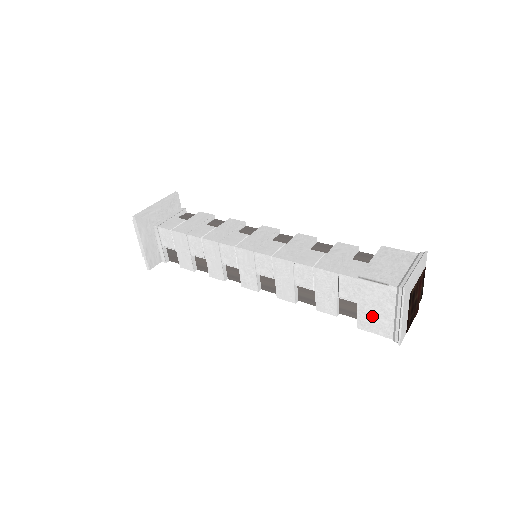
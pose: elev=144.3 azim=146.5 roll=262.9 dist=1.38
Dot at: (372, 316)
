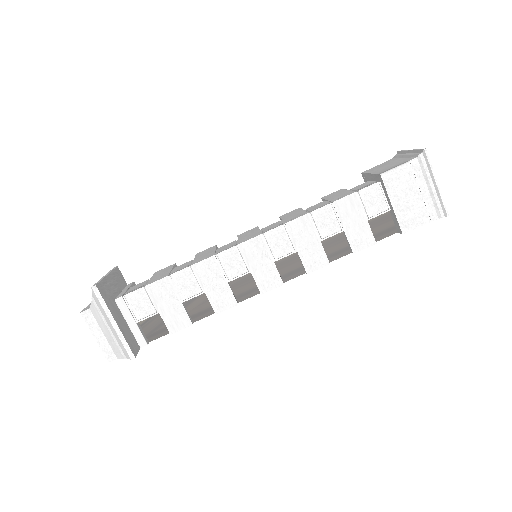
Dot at: (410, 208)
